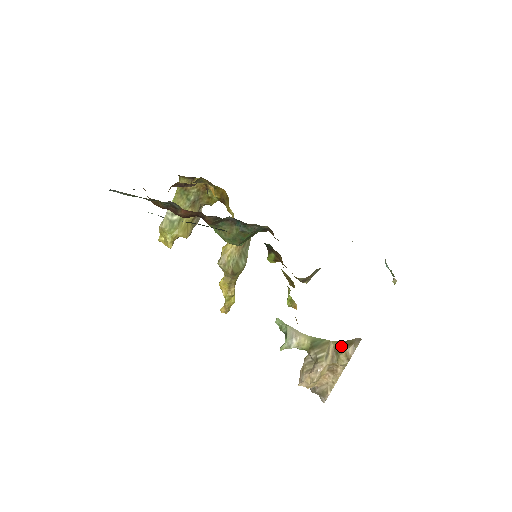
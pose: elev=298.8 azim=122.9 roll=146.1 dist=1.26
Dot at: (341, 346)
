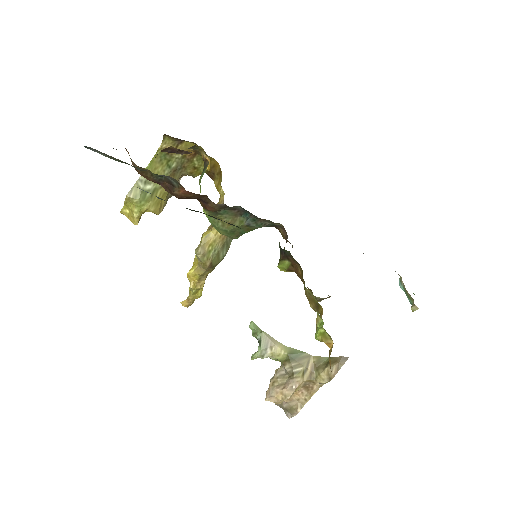
Dot at: (323, 362)
